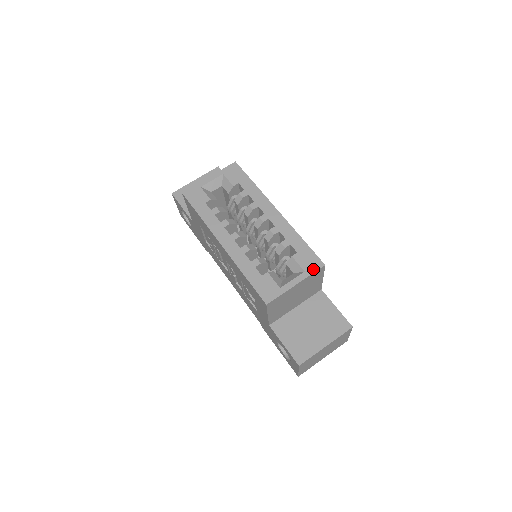
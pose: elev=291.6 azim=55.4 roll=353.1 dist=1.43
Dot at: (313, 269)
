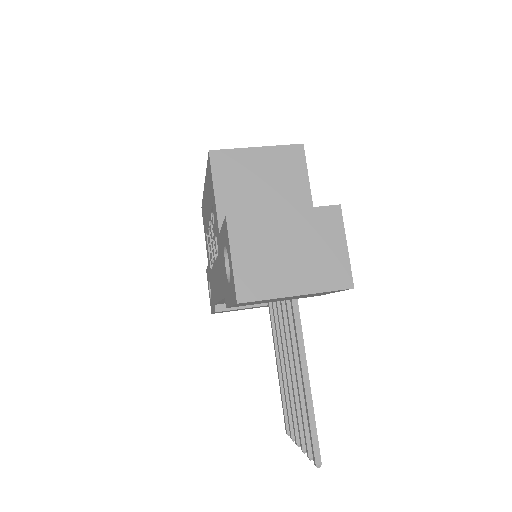
Dot at: (286, 146)
